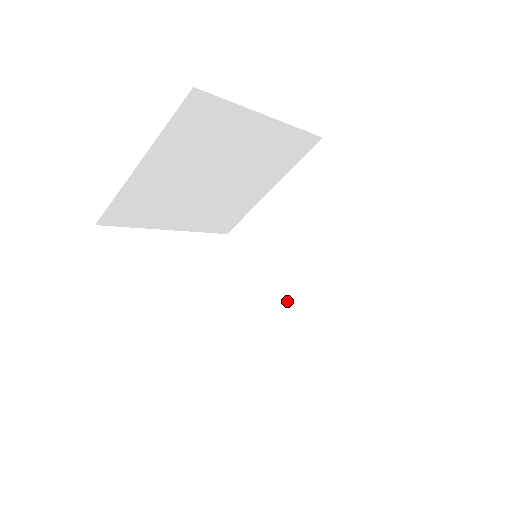
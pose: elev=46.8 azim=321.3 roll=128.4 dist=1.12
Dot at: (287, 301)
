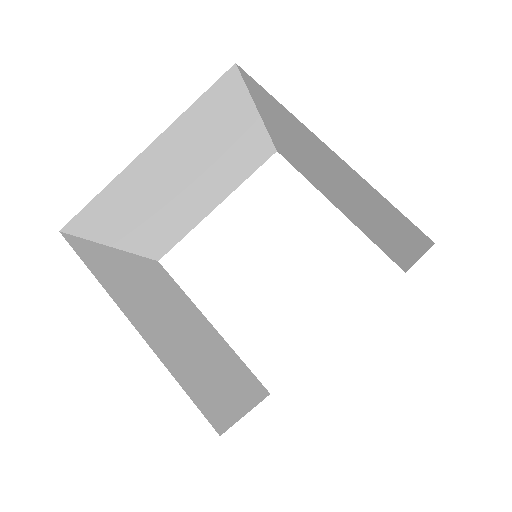
Dot at: (354, 218)
